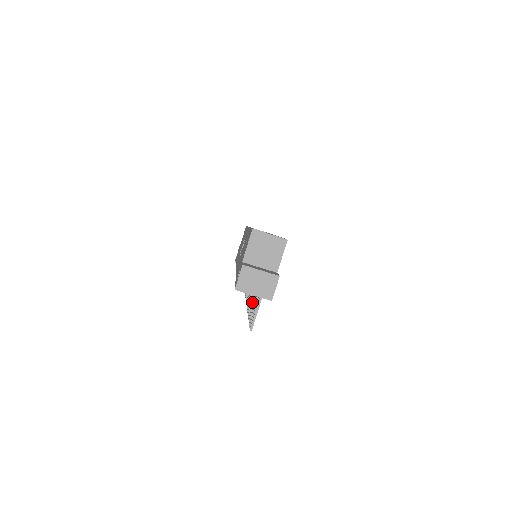
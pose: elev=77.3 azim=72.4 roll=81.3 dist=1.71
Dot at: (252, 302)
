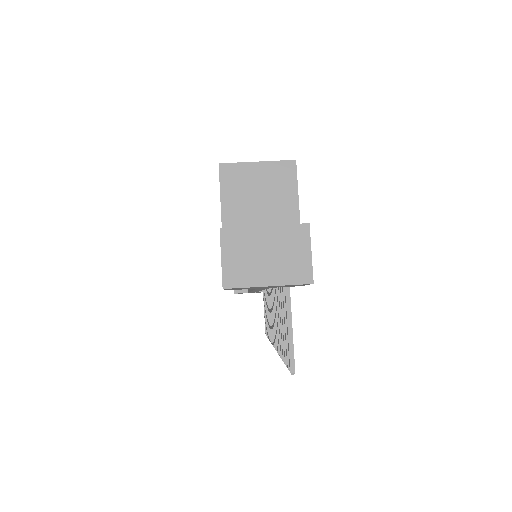
Dot at: occluded
